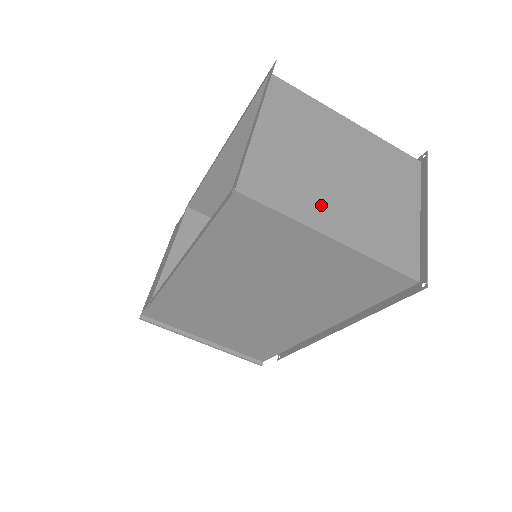
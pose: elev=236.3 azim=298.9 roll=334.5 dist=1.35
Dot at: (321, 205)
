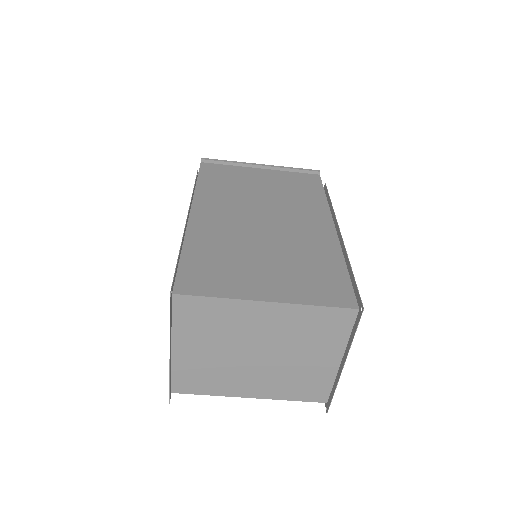
Dot at: (239, 382)
